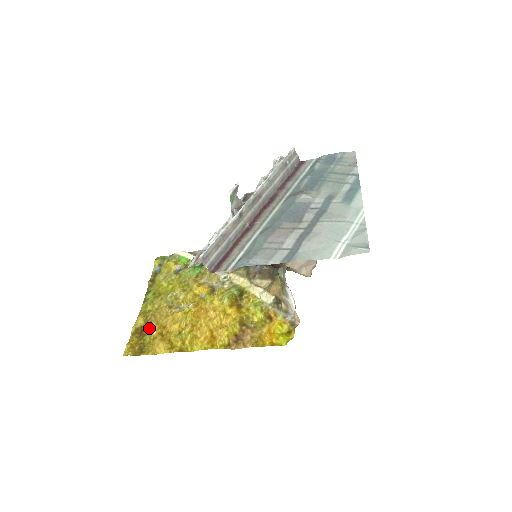
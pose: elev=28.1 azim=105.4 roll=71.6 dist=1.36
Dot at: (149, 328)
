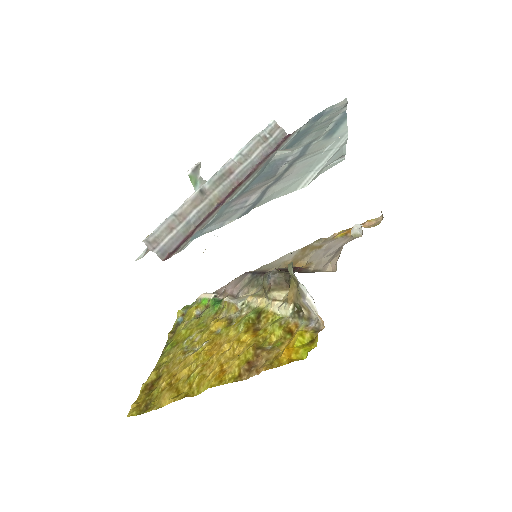
Dot at: (159, 381)
